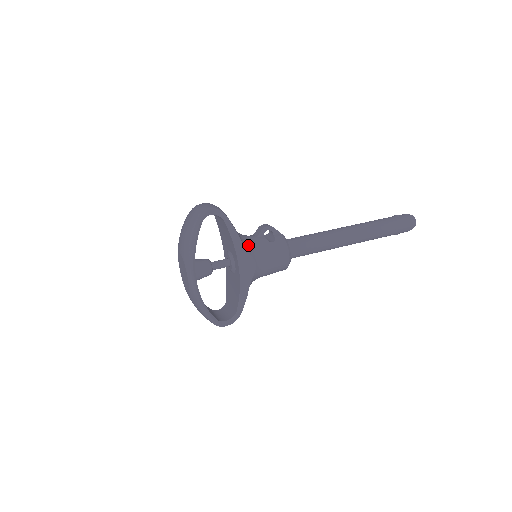
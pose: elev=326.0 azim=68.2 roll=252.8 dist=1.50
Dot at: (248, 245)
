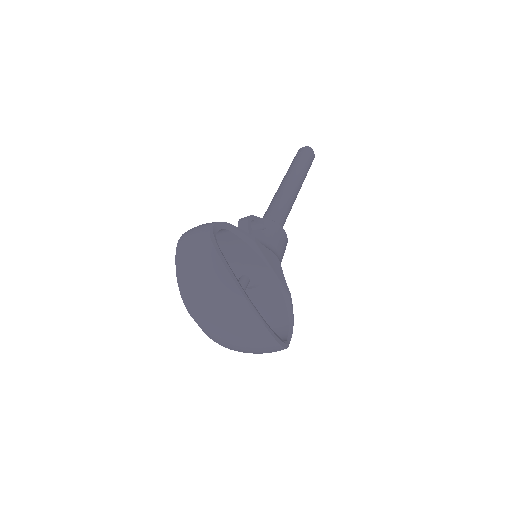
Dot at: occluded
